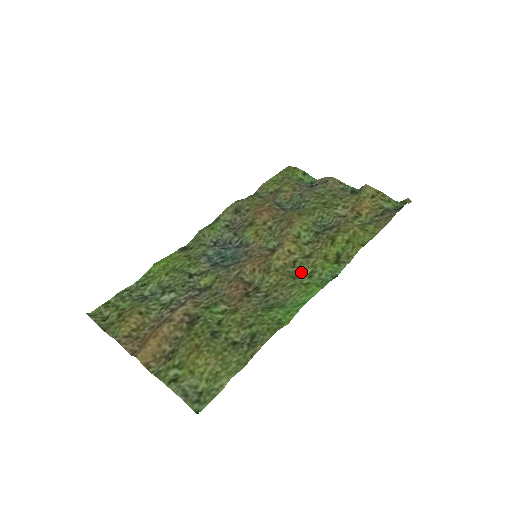
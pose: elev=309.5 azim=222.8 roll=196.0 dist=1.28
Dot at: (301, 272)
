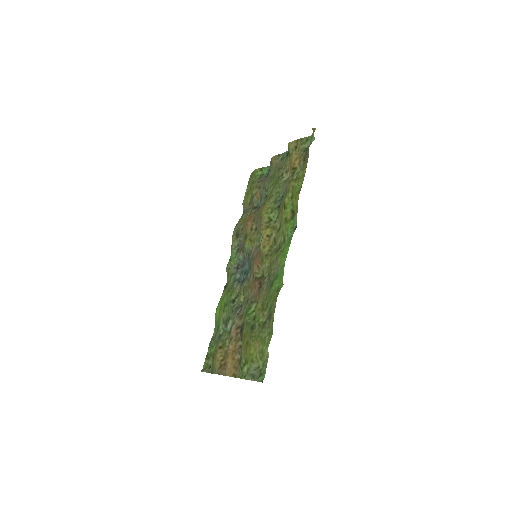
Dot at: (280, 243)
